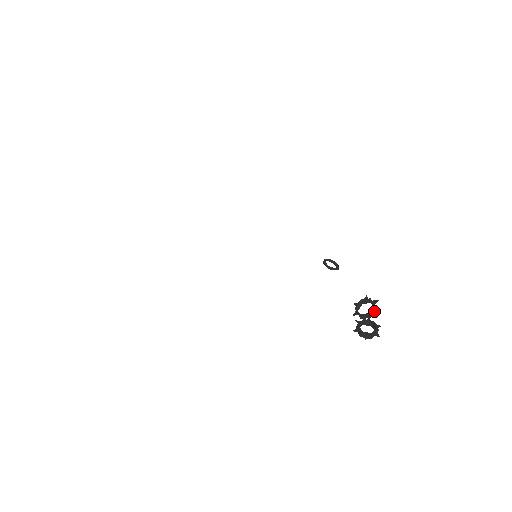
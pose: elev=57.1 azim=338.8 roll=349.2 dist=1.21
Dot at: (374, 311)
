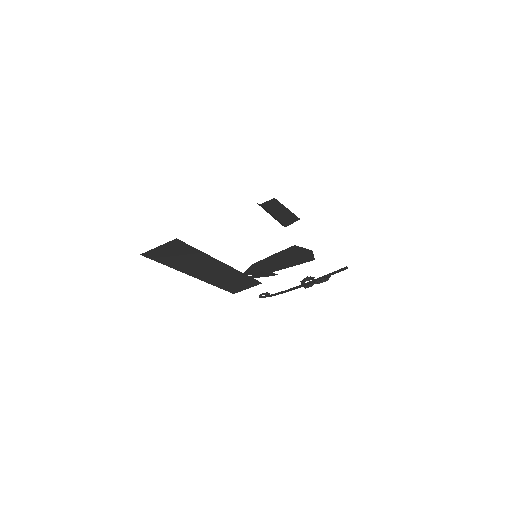
Dot at: (313, 278)
